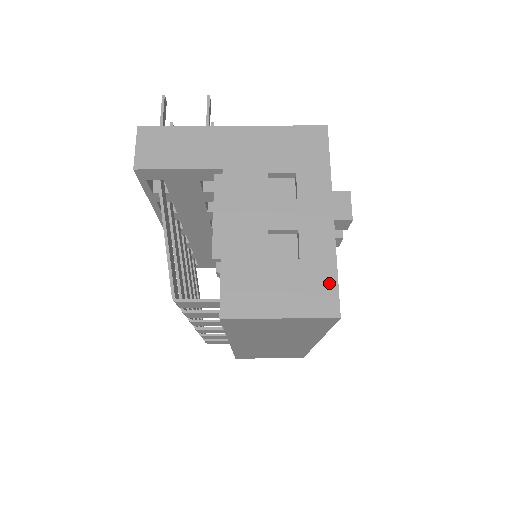
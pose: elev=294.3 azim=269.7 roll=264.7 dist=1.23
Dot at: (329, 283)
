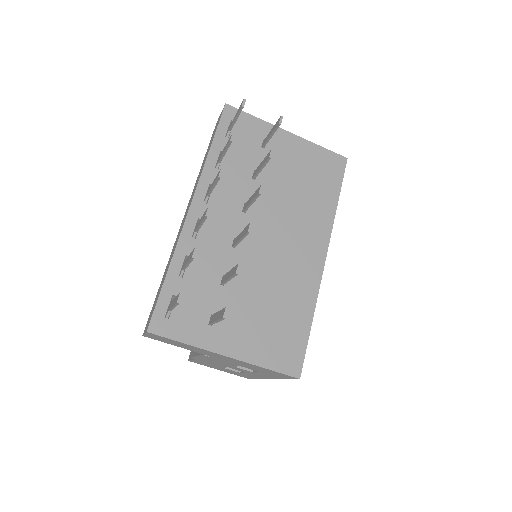
Dot at: occluded
